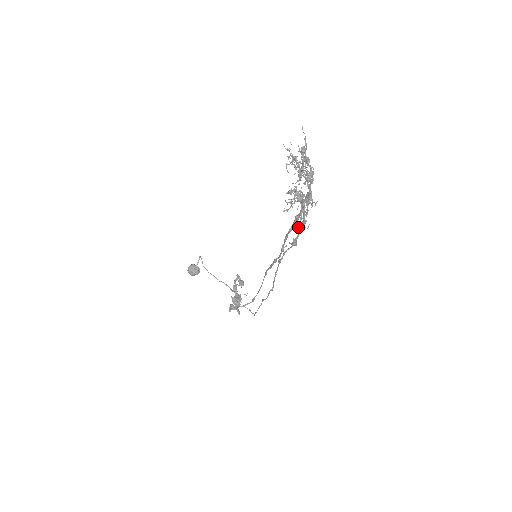
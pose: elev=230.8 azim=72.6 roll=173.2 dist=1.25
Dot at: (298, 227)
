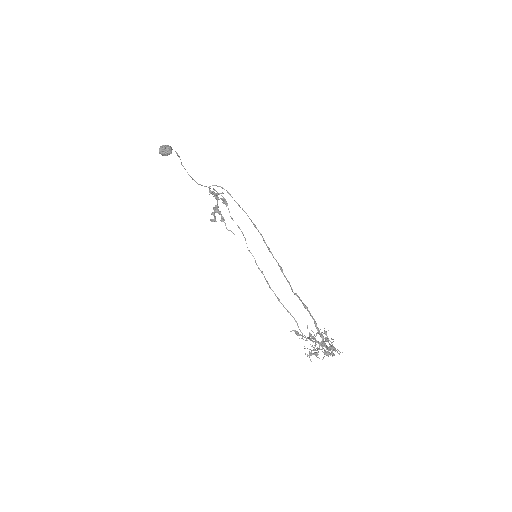
Dot at: occluded
